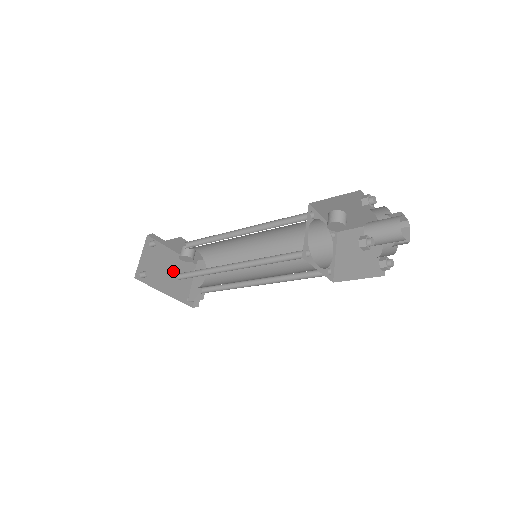
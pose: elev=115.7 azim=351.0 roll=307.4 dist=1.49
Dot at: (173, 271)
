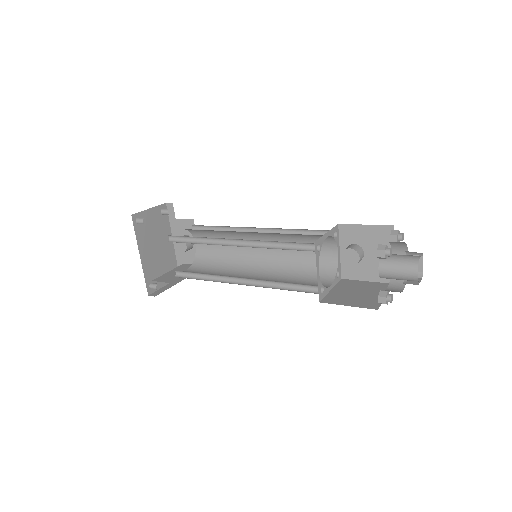
Dot at: (160, 250)
